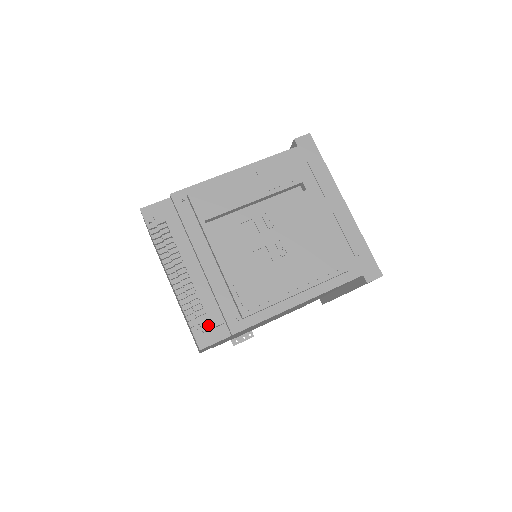
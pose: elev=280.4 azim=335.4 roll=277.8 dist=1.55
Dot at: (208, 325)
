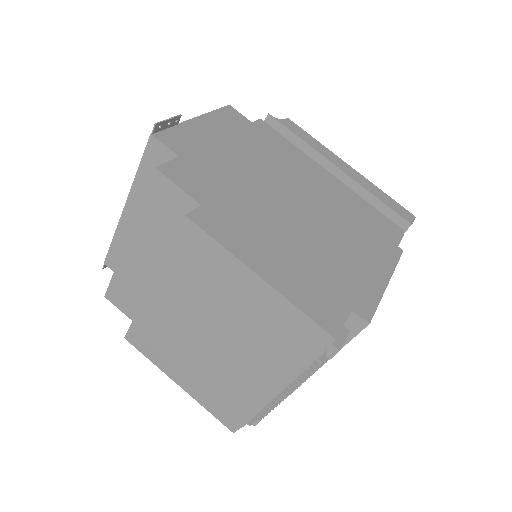
Dot at: occluded
